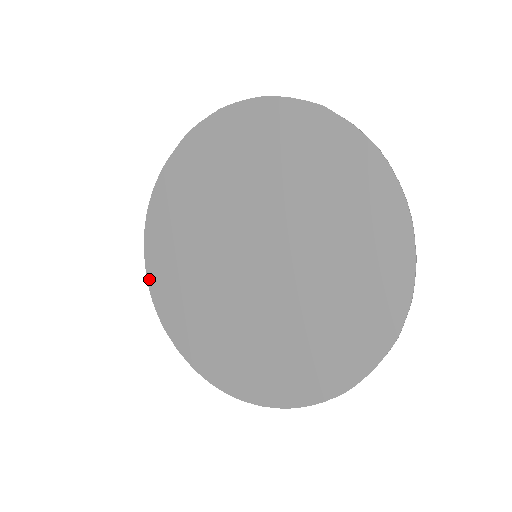
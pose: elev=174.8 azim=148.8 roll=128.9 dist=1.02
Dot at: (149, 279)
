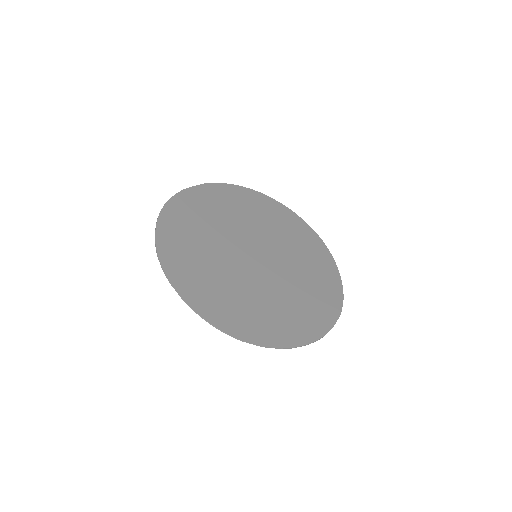
Dot at: (158, 244)
